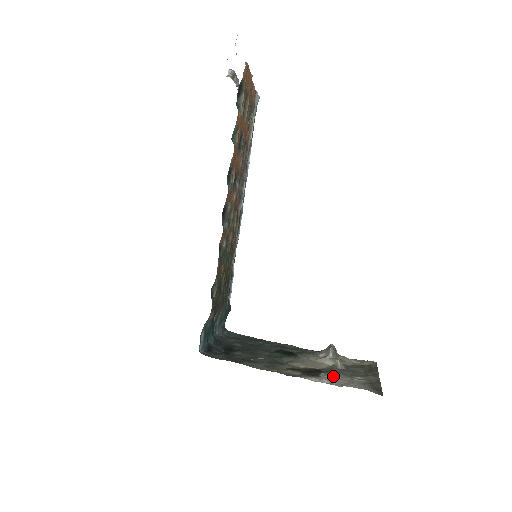
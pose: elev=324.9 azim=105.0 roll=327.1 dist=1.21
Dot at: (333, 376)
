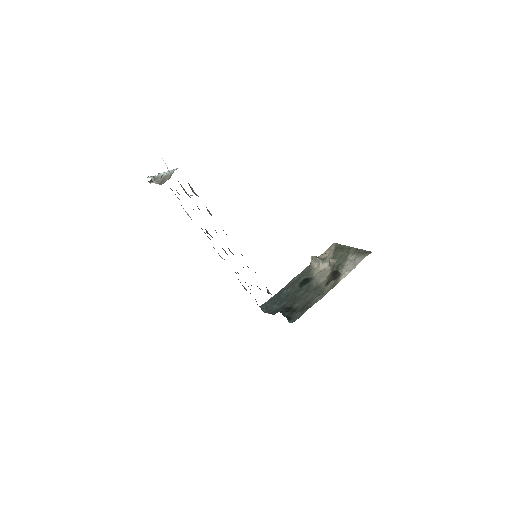
Dot at: (344, 267)
